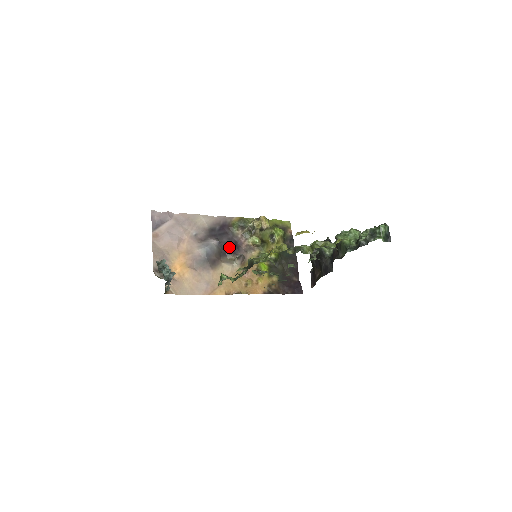
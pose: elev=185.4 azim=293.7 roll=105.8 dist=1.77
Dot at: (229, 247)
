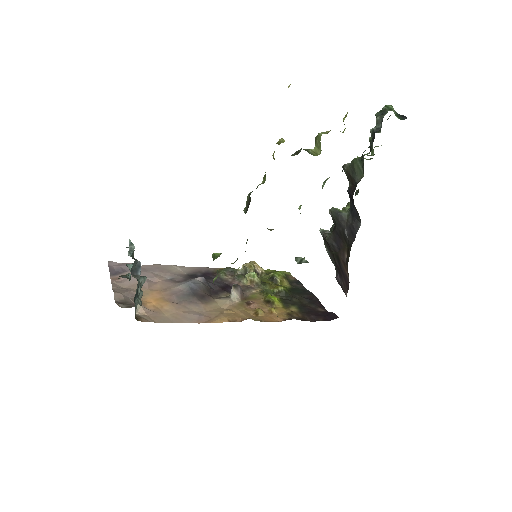
Dot at: (219, 287)
